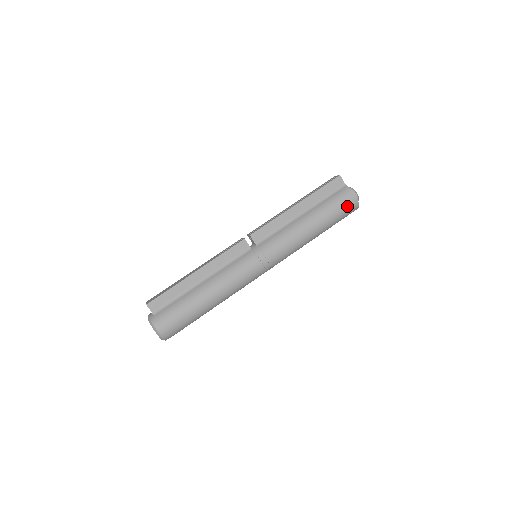
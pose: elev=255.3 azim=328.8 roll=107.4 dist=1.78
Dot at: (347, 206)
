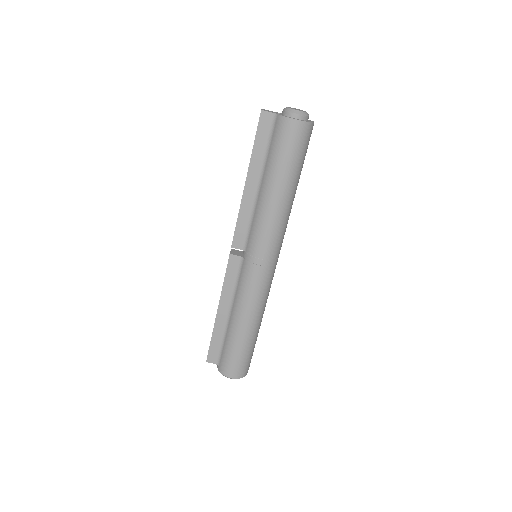
Dot at: (294, 139)
